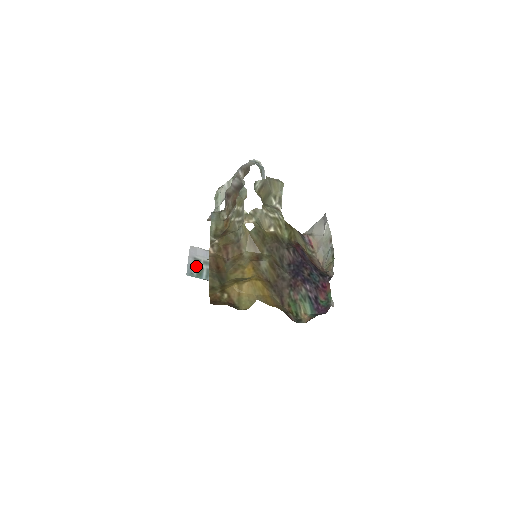
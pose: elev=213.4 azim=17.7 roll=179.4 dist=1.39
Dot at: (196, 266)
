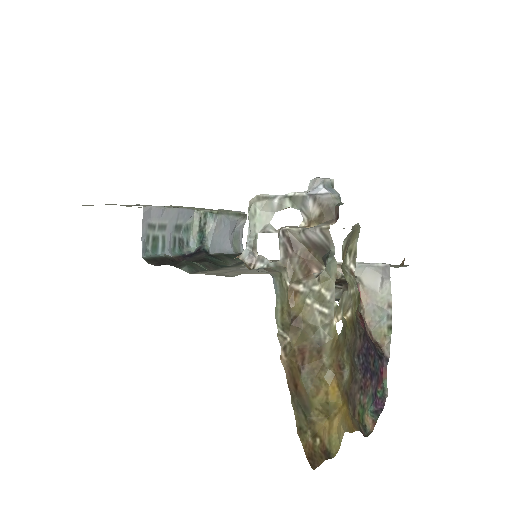
Dot at: (150, 236)
